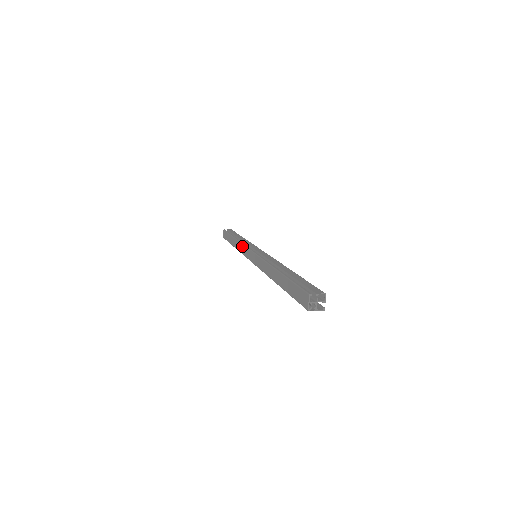
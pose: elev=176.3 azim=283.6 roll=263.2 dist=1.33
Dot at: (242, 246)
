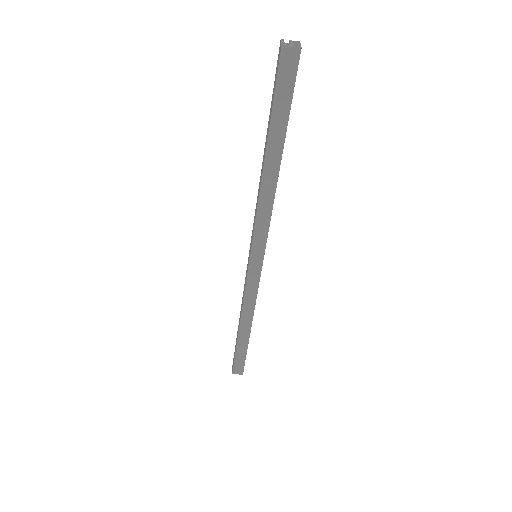
Dot at: (244, 286)
